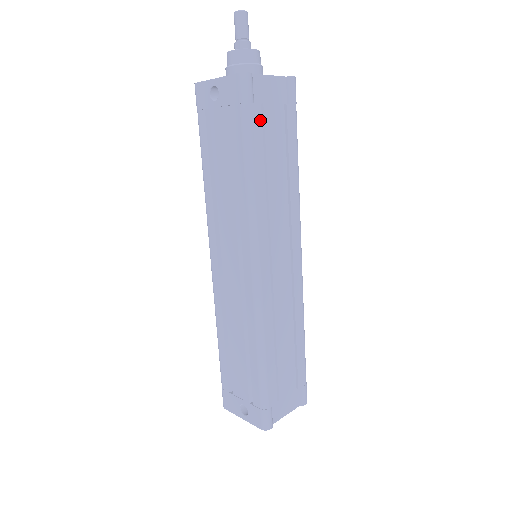
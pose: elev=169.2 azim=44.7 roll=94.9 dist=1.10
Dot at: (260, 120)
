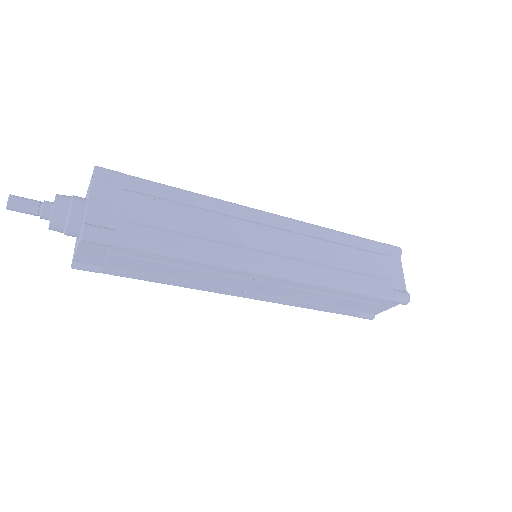
Dot at: (118, 271)
